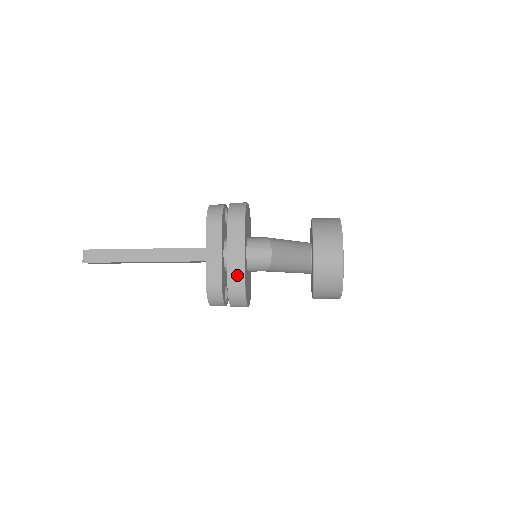
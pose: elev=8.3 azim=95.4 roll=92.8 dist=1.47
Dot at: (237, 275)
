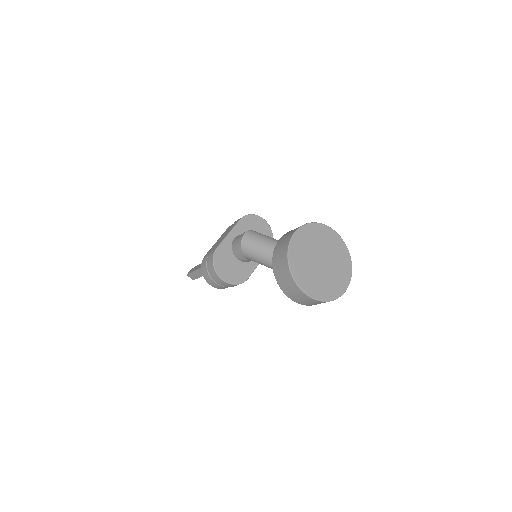
Dot at: occluded
